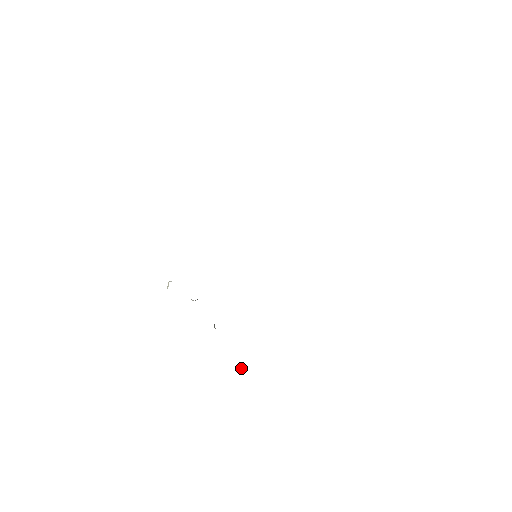
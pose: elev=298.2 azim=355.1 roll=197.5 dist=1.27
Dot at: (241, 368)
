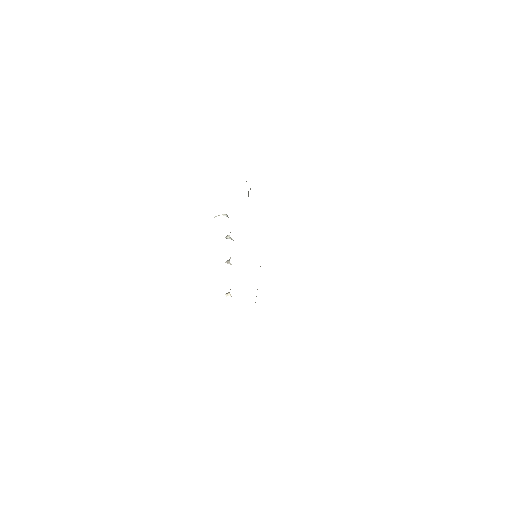
Dot at: (226, 294)
